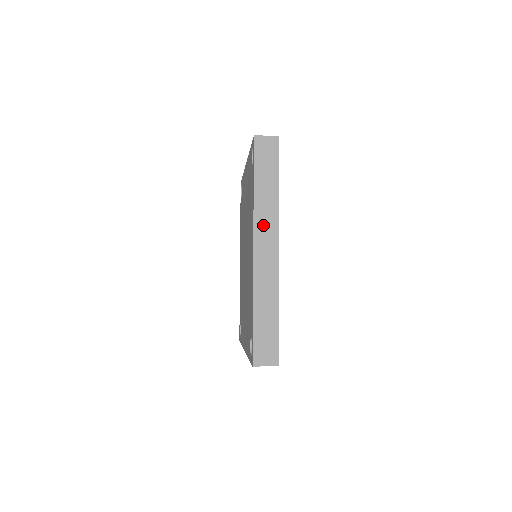
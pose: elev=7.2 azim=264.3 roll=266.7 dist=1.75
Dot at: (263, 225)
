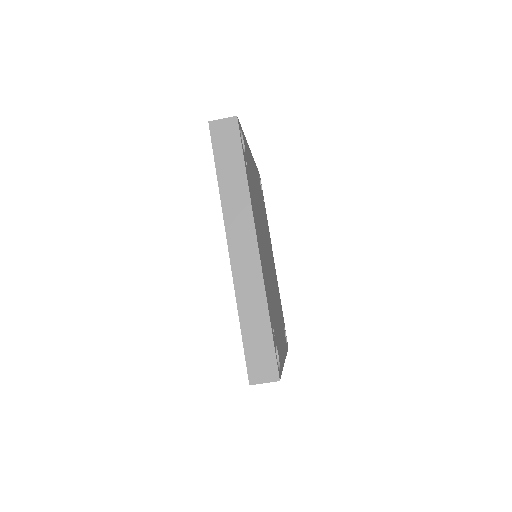
Dot at: (235, 221)
